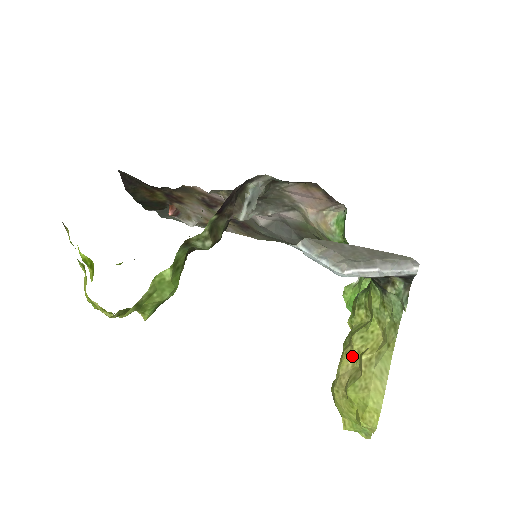
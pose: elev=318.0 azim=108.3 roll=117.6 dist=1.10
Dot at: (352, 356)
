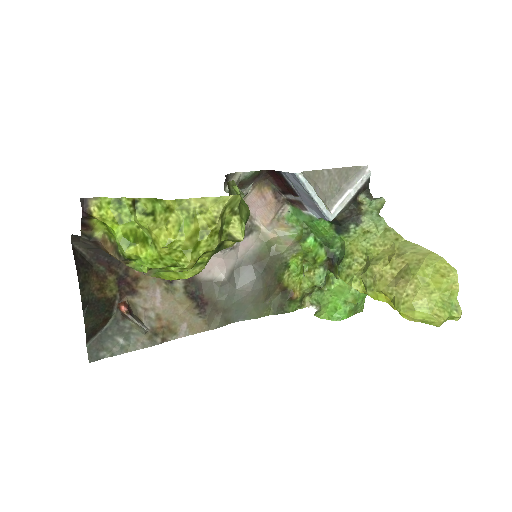
Dot at: (385, 274)
